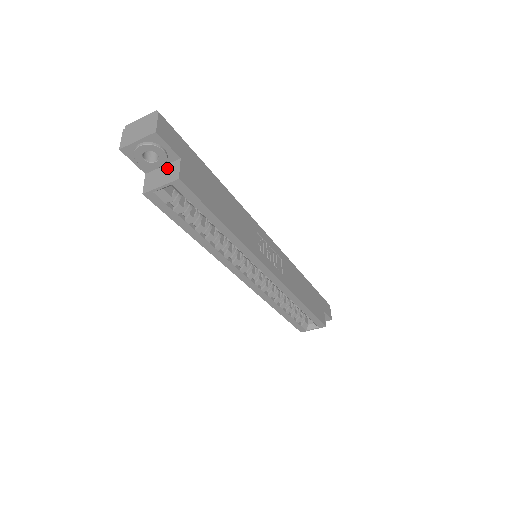
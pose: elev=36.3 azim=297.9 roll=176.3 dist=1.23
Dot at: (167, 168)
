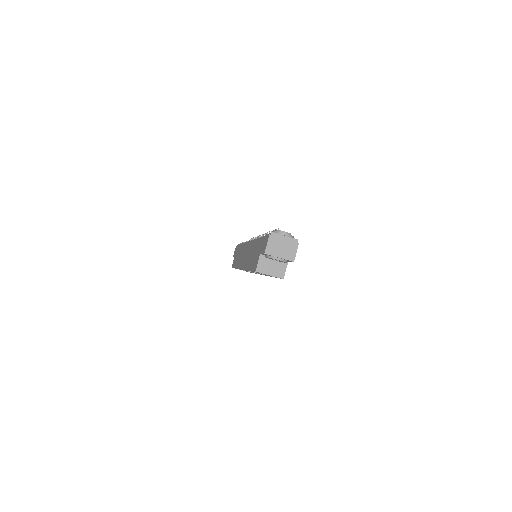
Dot at: (277, 263)
